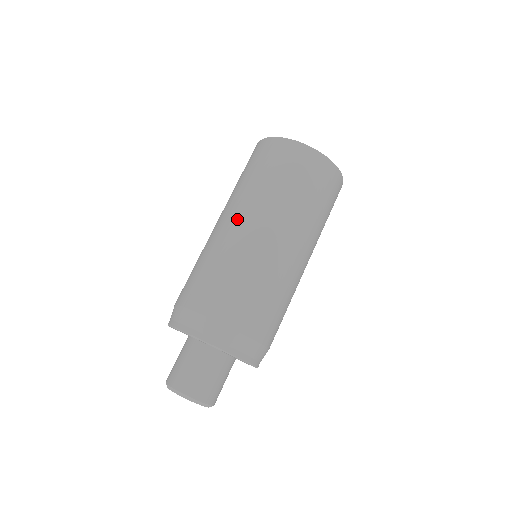
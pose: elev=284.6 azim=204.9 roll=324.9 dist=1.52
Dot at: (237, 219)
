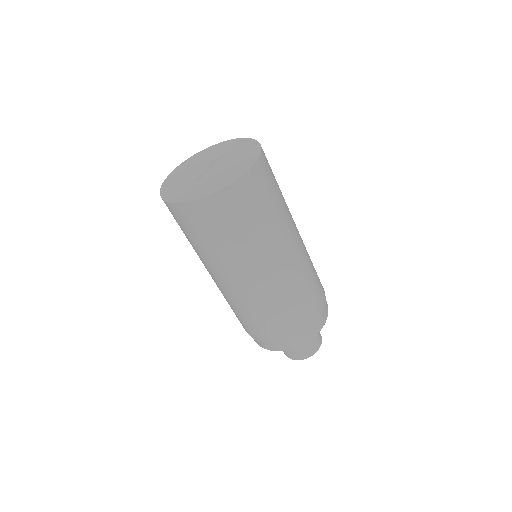
Dot at: (255, 276)
